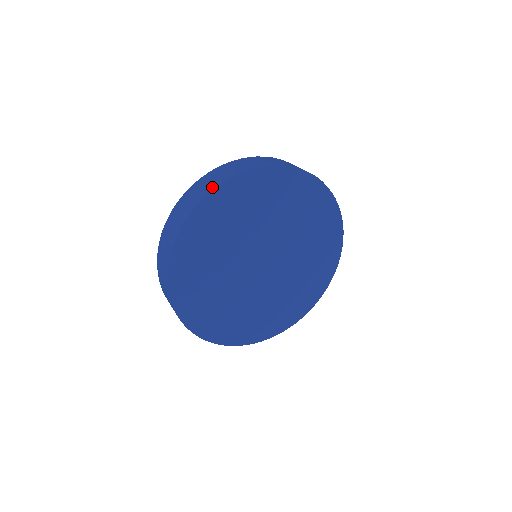
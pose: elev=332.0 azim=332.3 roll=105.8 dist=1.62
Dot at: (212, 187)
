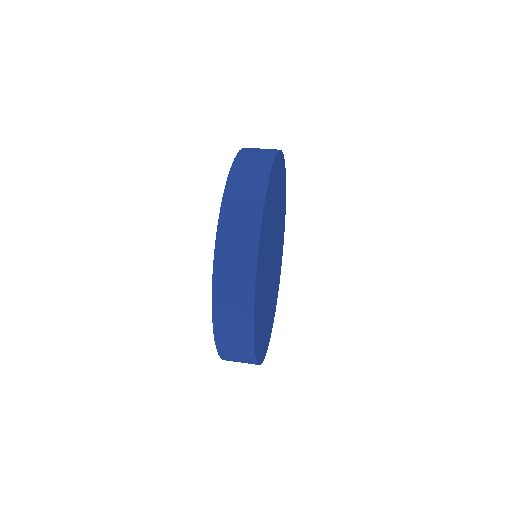
Dot at: (271, 155)
